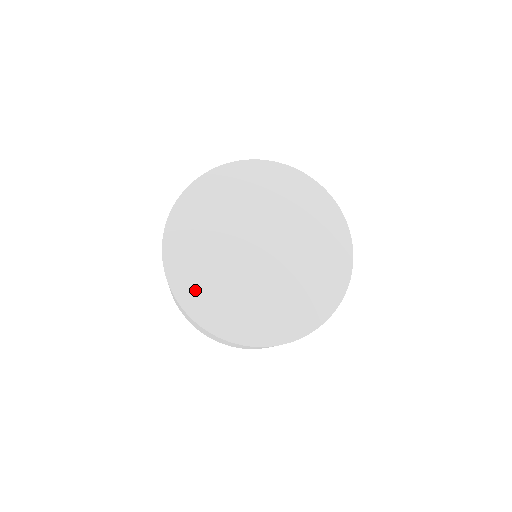
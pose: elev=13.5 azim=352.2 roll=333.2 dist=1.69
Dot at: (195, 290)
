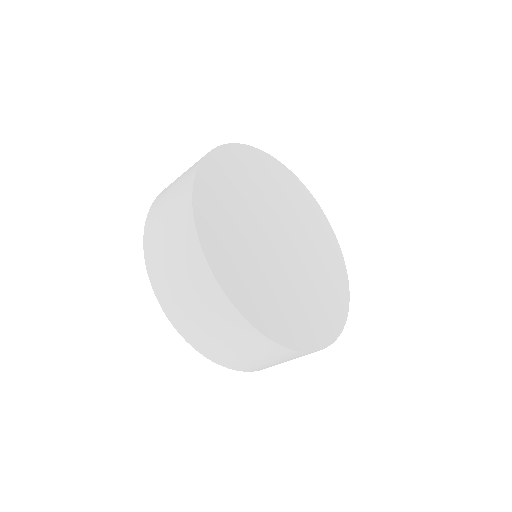
Dot at: (214, 196)
